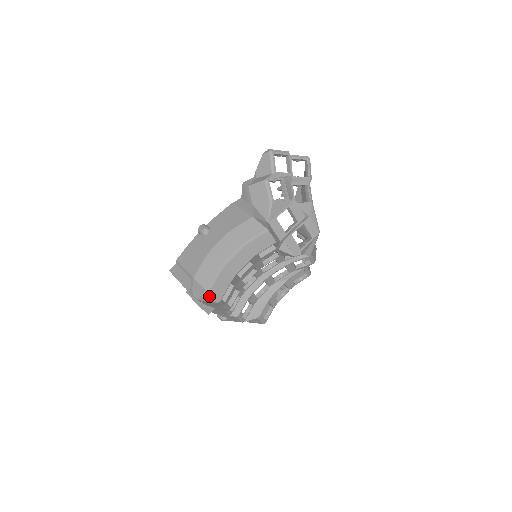
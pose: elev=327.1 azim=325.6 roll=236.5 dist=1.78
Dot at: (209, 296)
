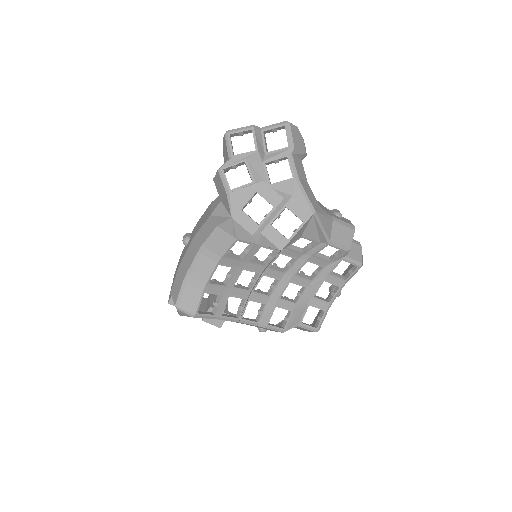
Dot at: (181, 311)
